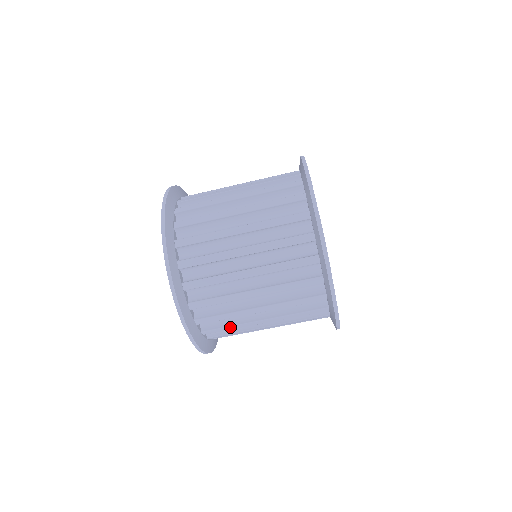
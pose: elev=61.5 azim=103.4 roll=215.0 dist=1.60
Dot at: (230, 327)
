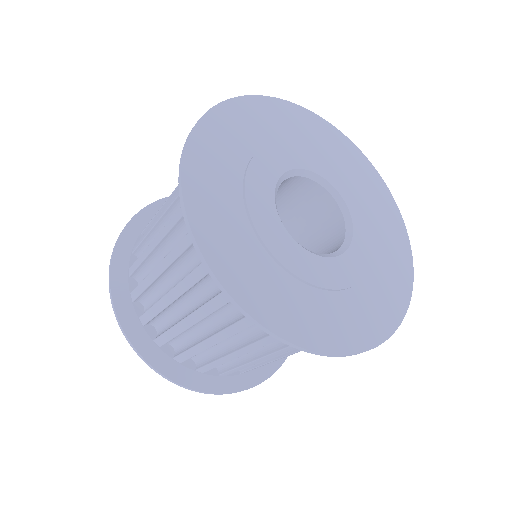
Dot at: occluded
